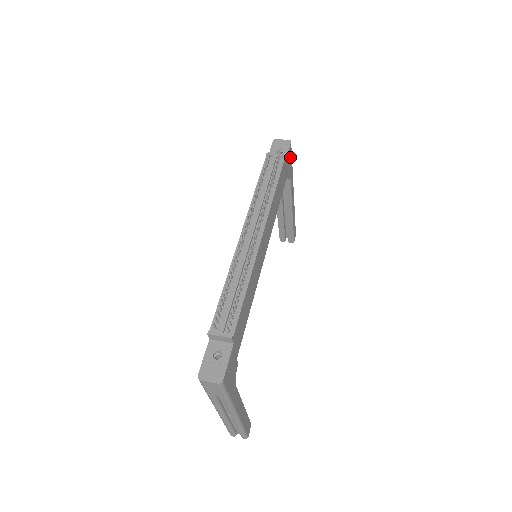
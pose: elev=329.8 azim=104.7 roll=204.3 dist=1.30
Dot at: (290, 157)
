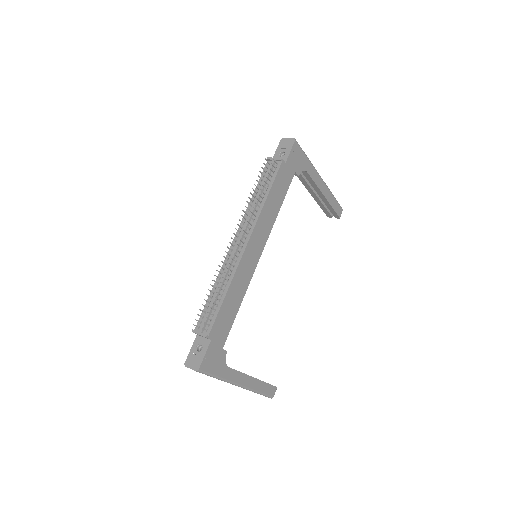
Dot at: (298, 153)
